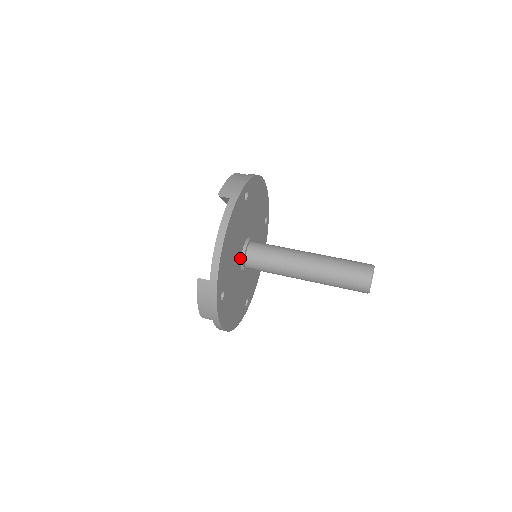
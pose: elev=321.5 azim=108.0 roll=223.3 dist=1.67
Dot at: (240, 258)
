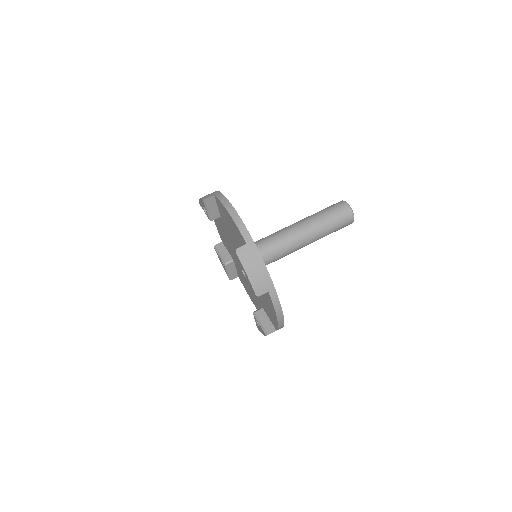
Dot at: occluded
